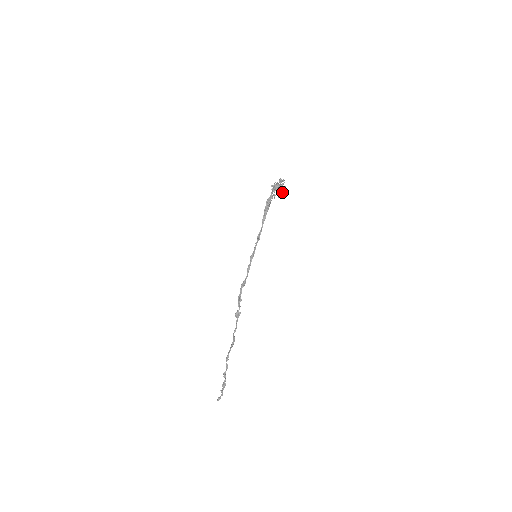
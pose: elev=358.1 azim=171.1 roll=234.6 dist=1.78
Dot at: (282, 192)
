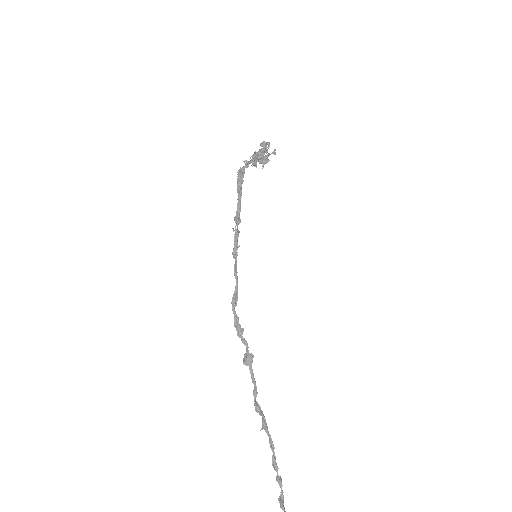
Dot at: occluded
